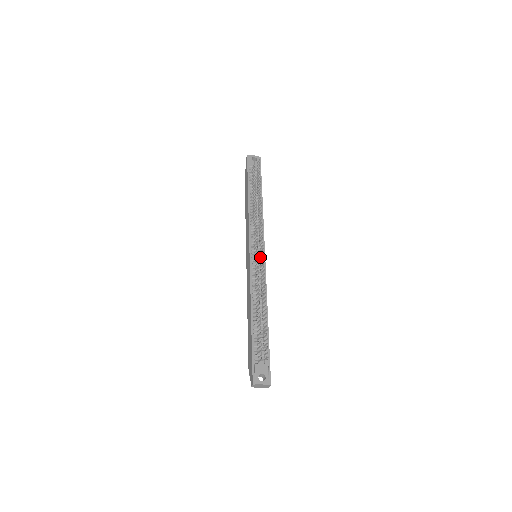
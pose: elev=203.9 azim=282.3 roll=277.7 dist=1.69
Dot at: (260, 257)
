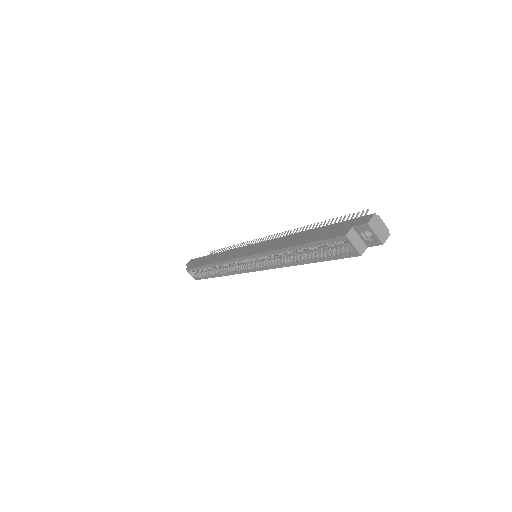
Dot at: occluded
